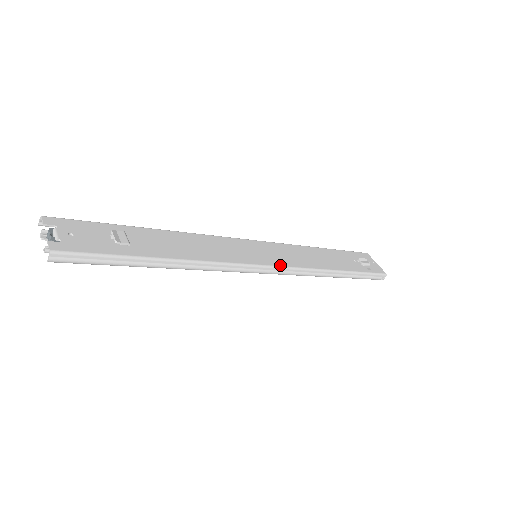
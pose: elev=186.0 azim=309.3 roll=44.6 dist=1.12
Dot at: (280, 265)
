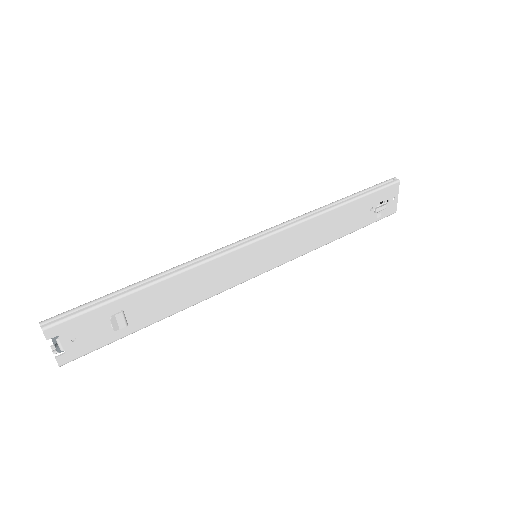
Dot at: (274, 267)
